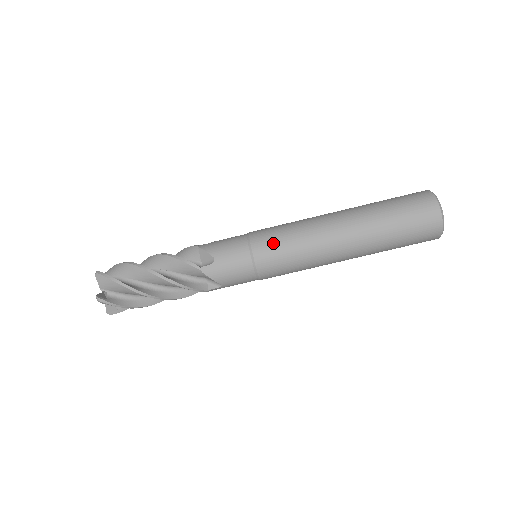
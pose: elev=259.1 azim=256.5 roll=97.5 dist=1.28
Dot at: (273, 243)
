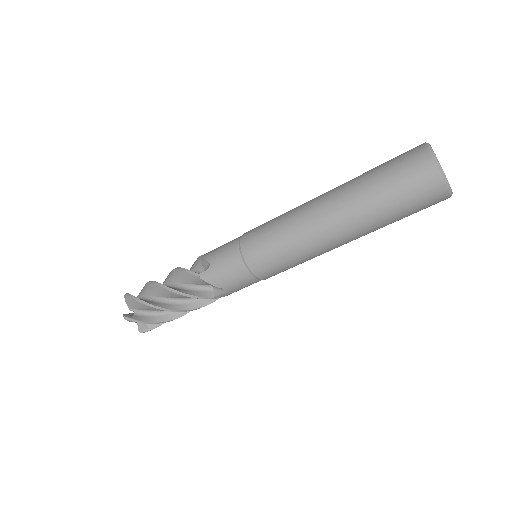
Dot at: (273, 266)
